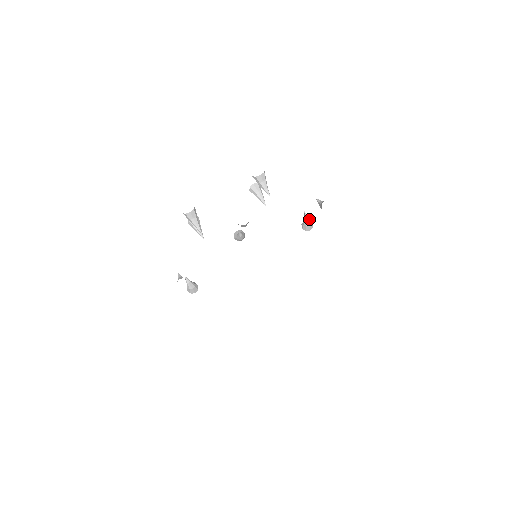
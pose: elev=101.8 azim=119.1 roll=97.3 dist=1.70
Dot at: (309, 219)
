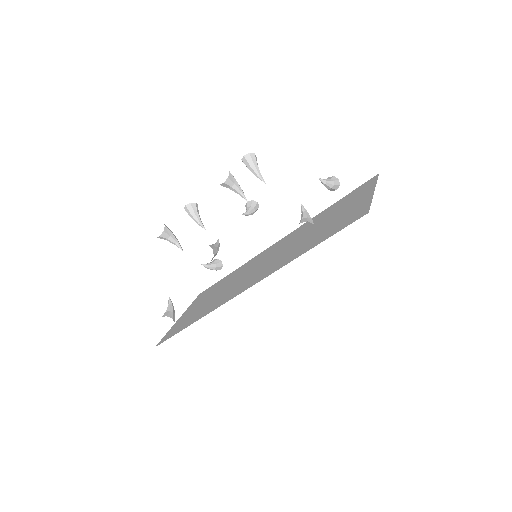
Dot at: (329, 182)
